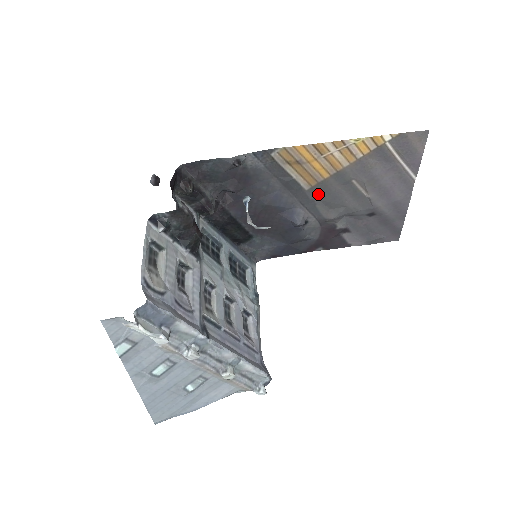
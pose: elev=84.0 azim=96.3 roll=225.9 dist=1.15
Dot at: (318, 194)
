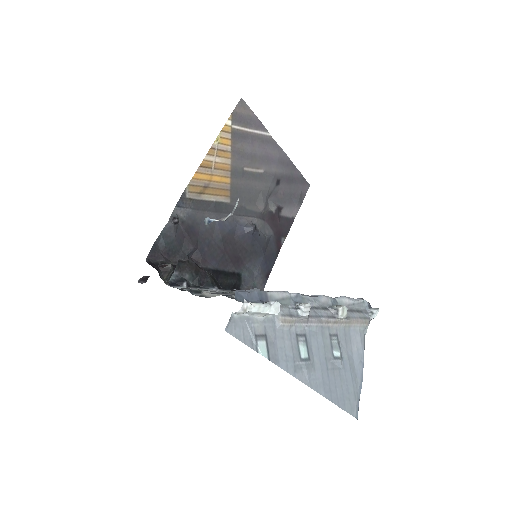
Dot at: occluded
